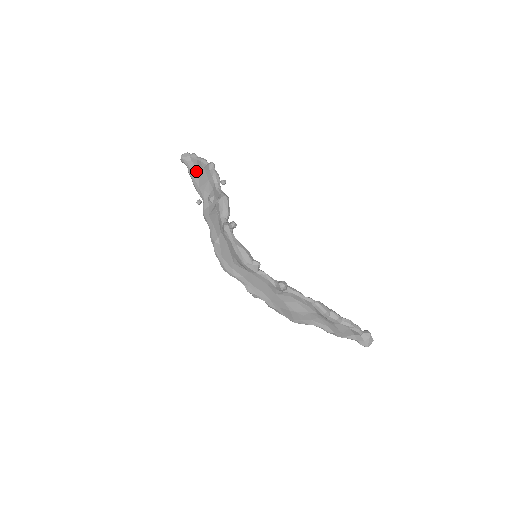
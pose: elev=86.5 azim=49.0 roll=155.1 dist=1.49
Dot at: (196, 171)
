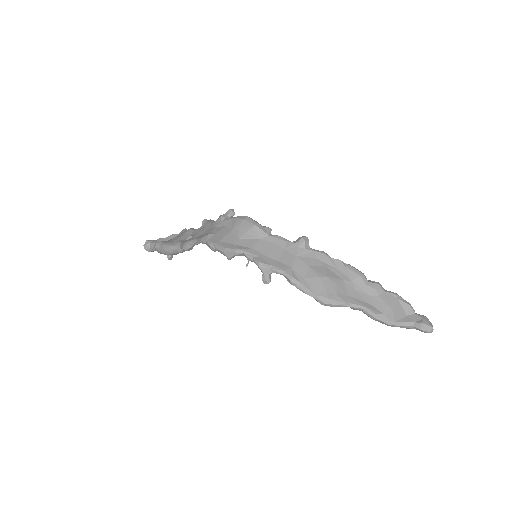
Dot at: (166, 241)
